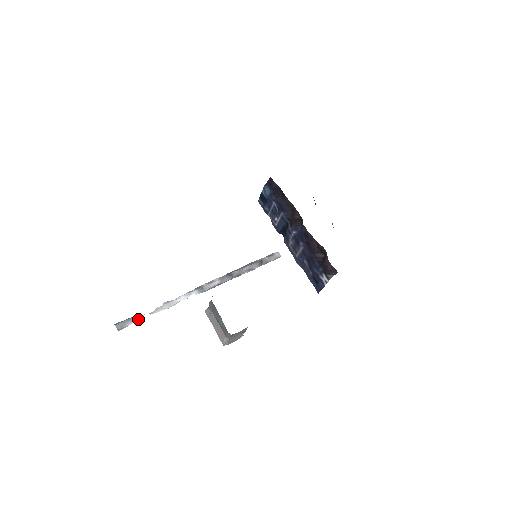
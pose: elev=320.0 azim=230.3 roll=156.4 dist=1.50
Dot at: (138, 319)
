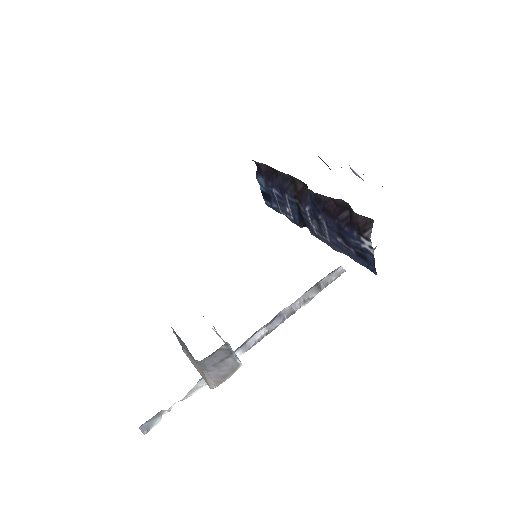
Dot at: (169, 411)
